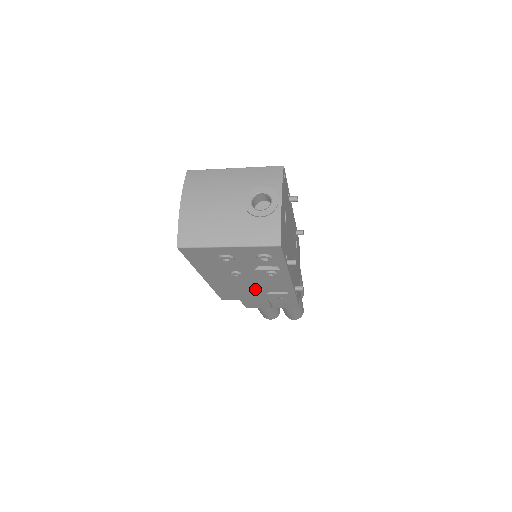
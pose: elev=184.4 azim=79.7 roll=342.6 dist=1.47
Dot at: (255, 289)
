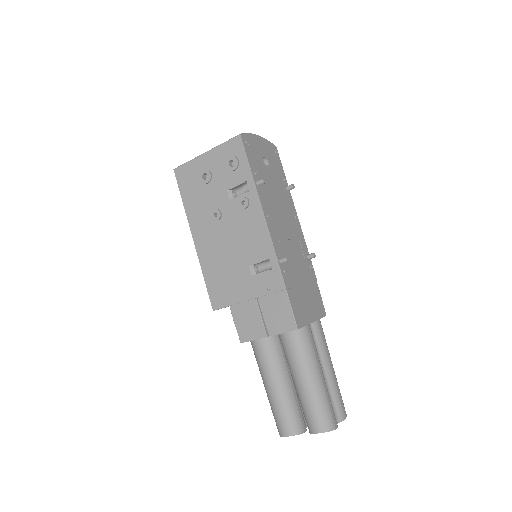
Dot at: (239, 261)
